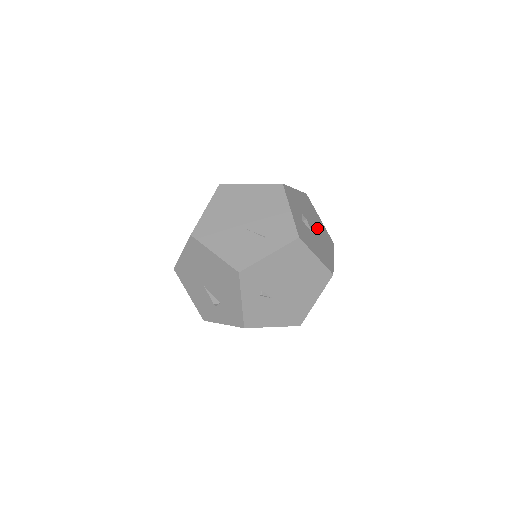
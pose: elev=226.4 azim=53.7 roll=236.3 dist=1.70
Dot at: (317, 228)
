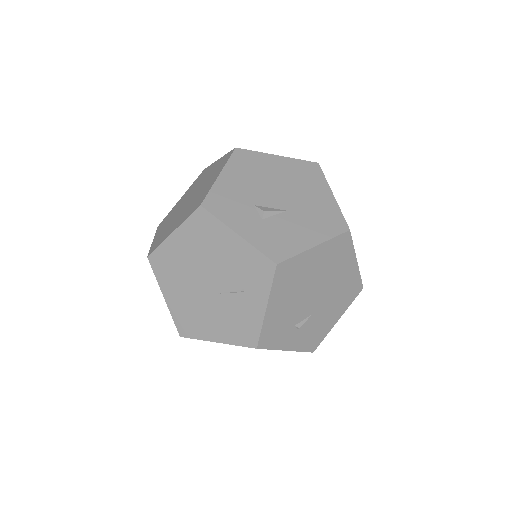
Dot at: (284, 186)
